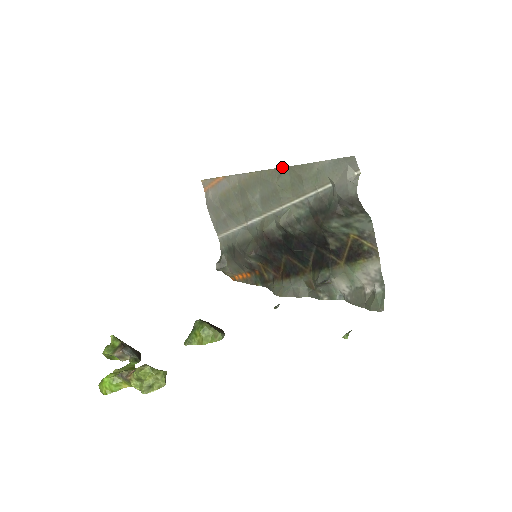
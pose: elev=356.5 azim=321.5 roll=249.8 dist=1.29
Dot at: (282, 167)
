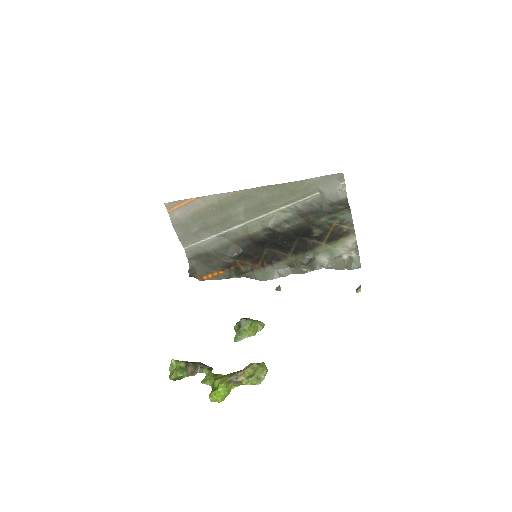
Dot at: (271, 185)
